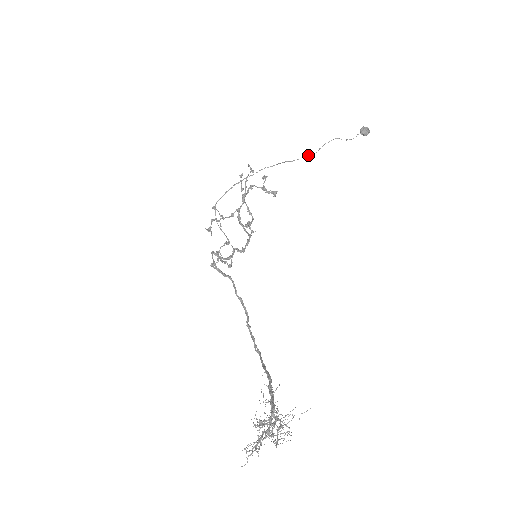
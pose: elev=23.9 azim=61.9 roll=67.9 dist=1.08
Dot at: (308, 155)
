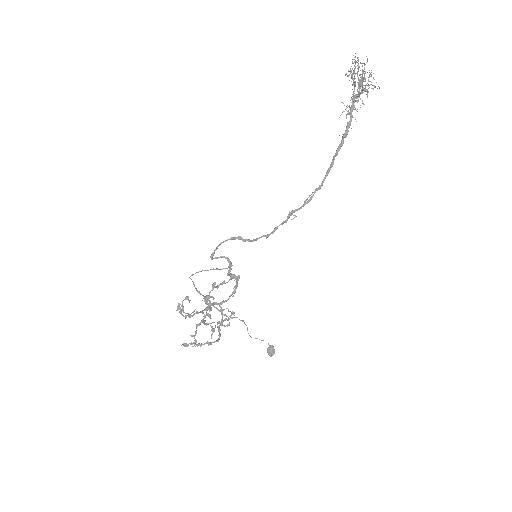
Dot at: (242, 320)
